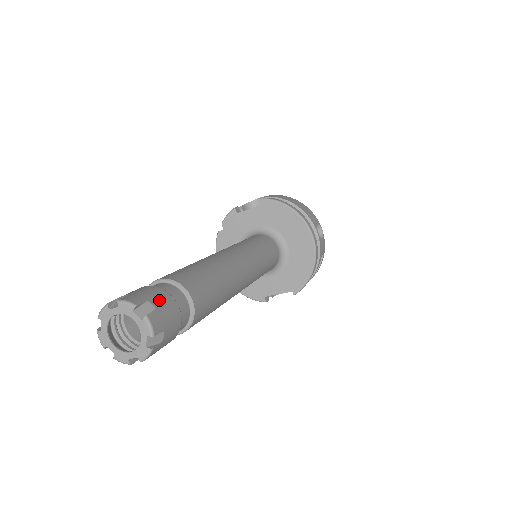
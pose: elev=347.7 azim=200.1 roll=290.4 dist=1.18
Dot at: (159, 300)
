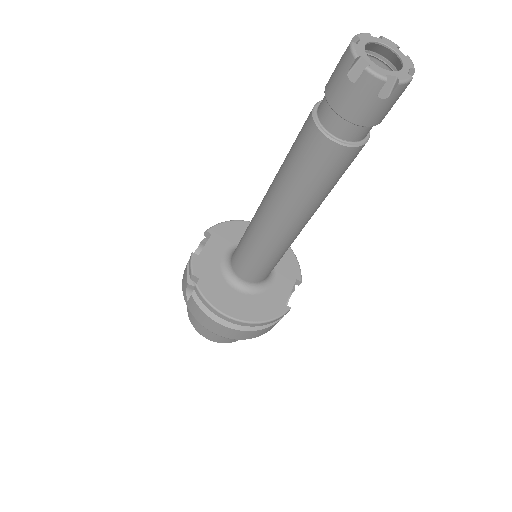
Dot at: occluded
